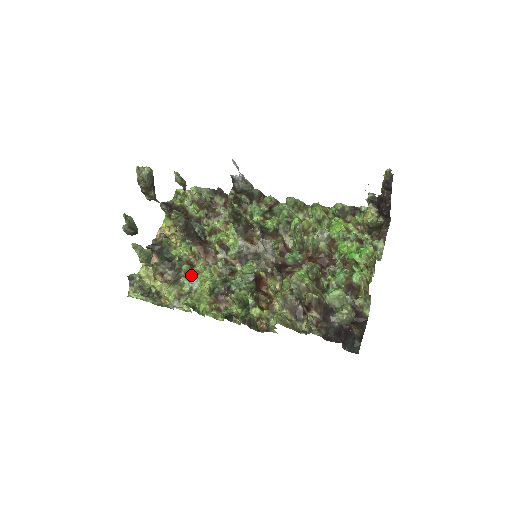
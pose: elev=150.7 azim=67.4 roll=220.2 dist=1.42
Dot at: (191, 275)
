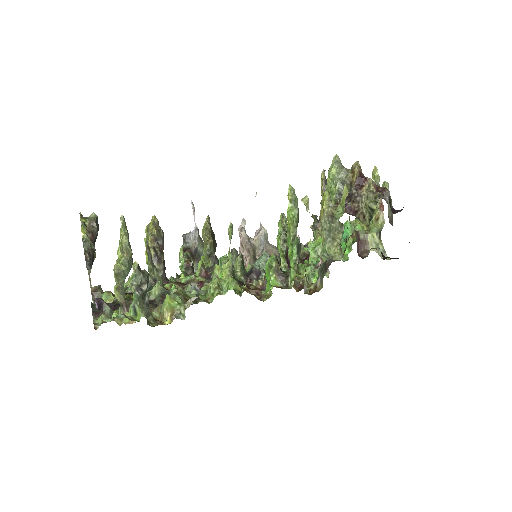
Dot at: (189, 288)
